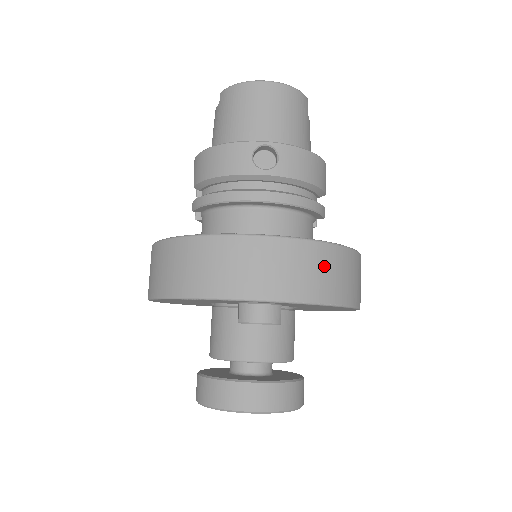
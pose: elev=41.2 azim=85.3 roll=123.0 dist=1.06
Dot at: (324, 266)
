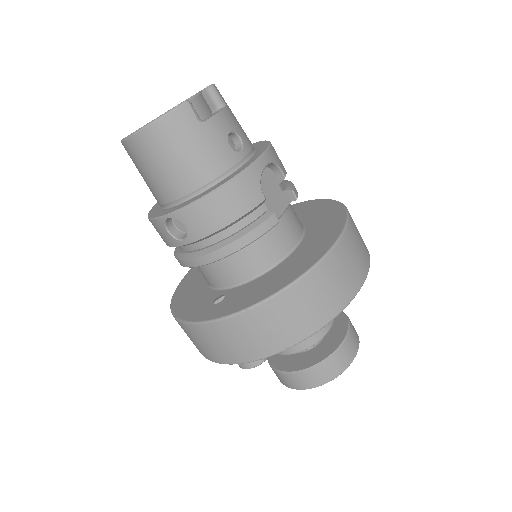
Dot at: (262, 326)
